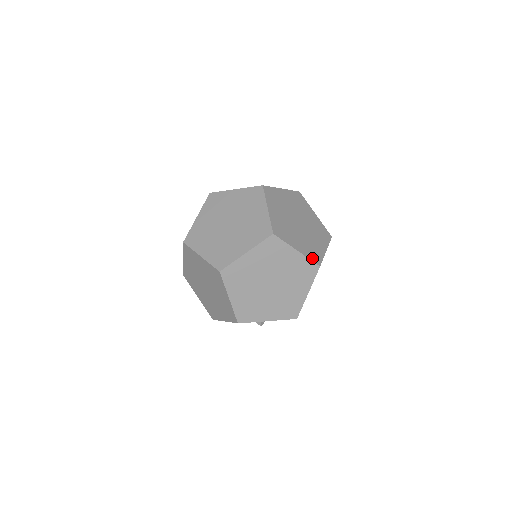
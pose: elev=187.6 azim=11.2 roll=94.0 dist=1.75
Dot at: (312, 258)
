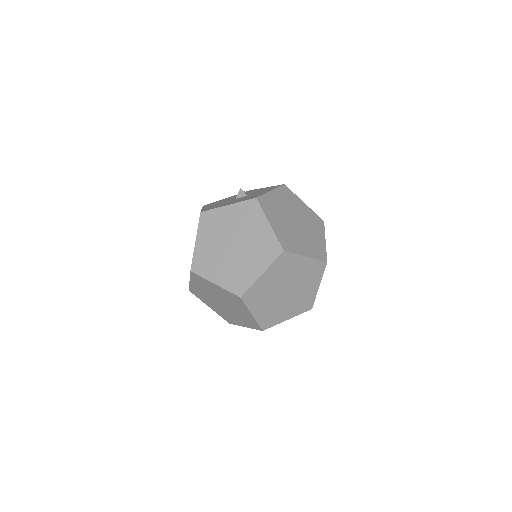
Dot at: (233, 289)
